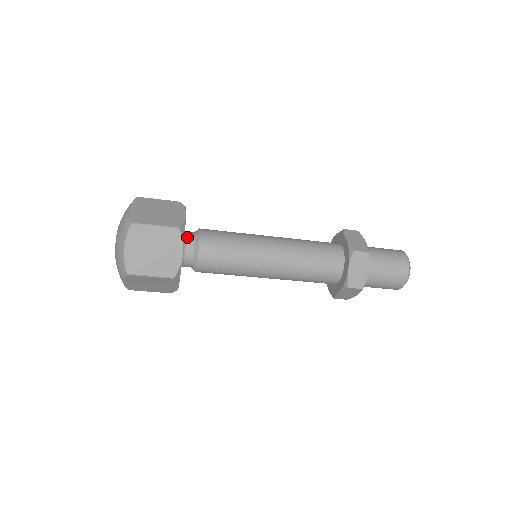
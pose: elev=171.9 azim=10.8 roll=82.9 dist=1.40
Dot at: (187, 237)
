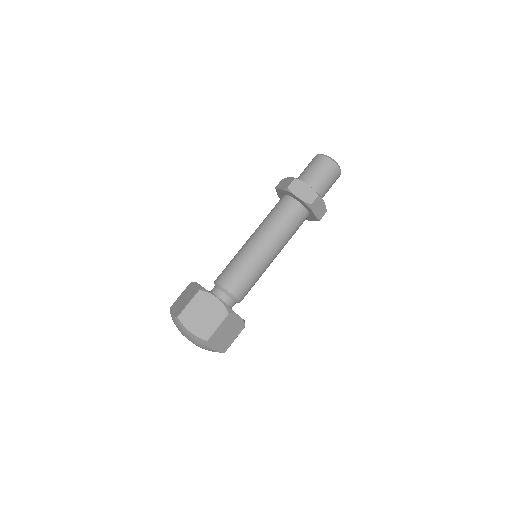
Dot at: (213, 292)
